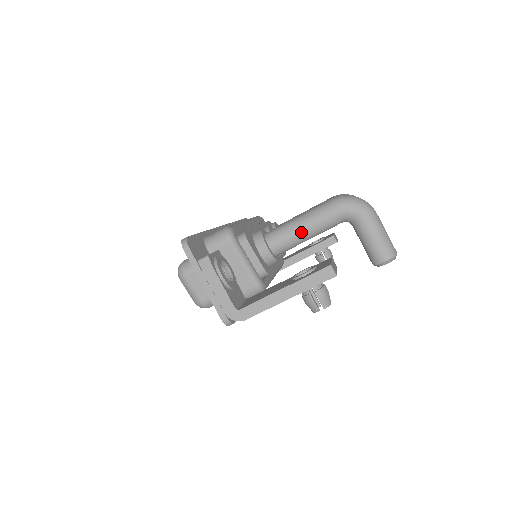
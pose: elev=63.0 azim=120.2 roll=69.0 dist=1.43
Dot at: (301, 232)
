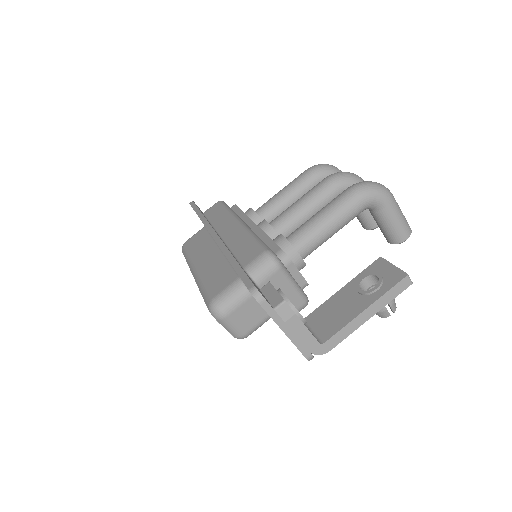
Dot at: (330, 232)
